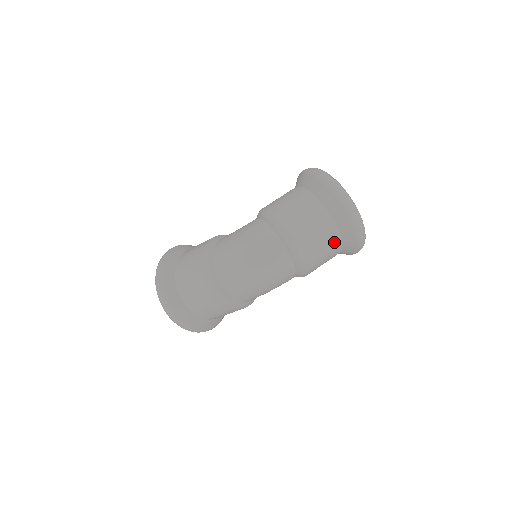
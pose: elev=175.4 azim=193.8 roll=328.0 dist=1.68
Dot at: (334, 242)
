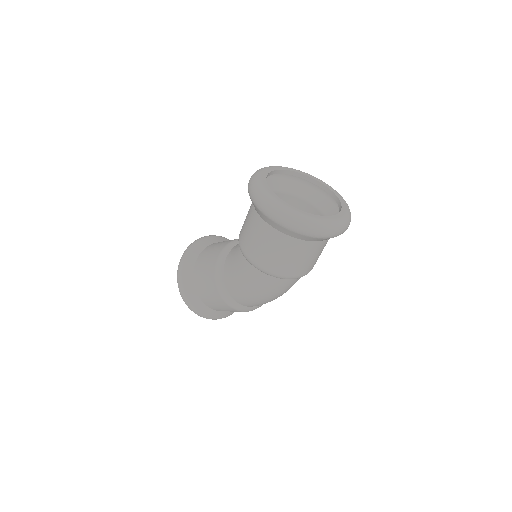
Dot at: occluded
